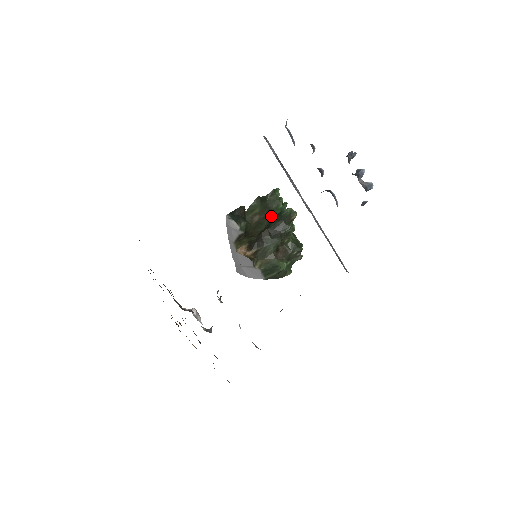
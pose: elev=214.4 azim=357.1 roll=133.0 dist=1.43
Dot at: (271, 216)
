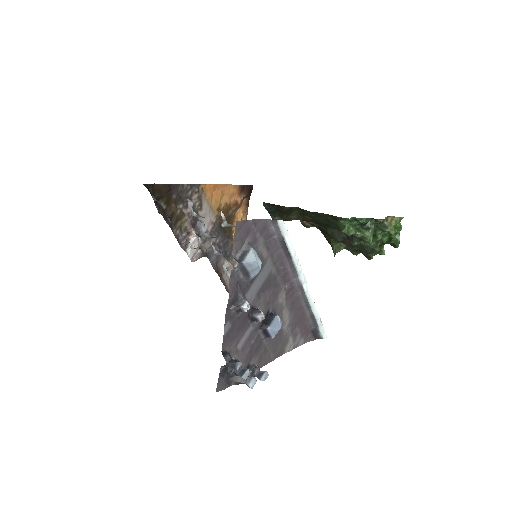
Dot at: (329, 227)
